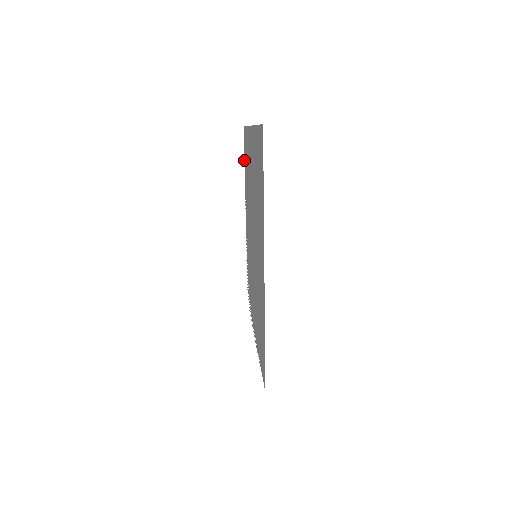
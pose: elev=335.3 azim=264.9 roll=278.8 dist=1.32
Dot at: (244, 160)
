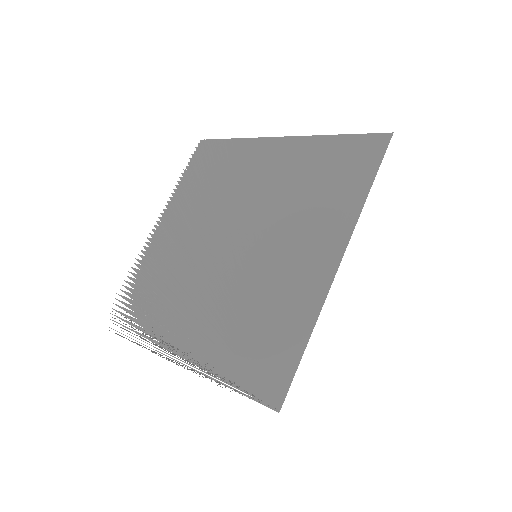
Dot at: occluded
